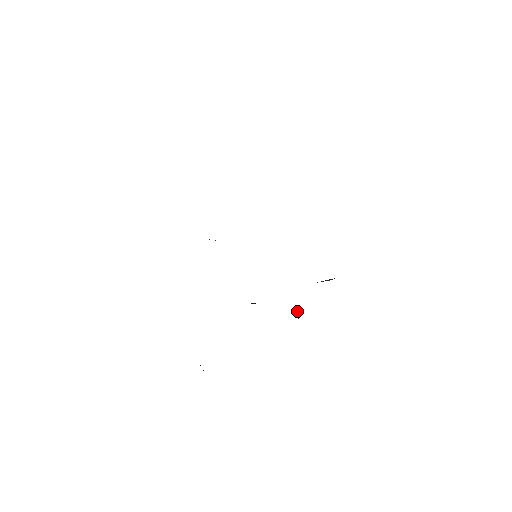
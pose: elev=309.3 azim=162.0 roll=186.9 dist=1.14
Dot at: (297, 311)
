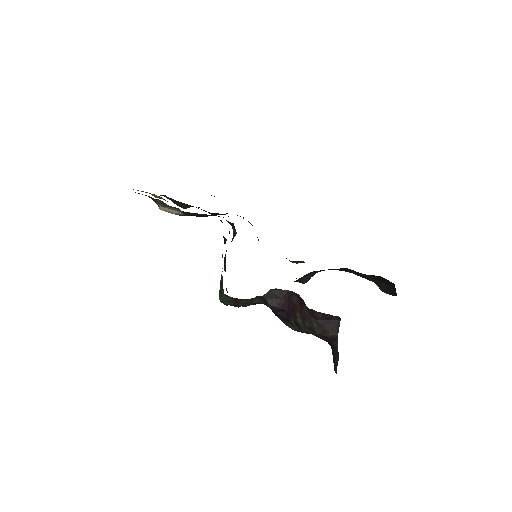
Dot at: occluded
